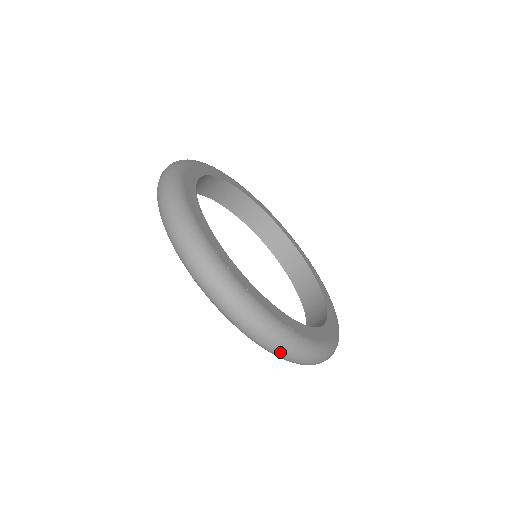
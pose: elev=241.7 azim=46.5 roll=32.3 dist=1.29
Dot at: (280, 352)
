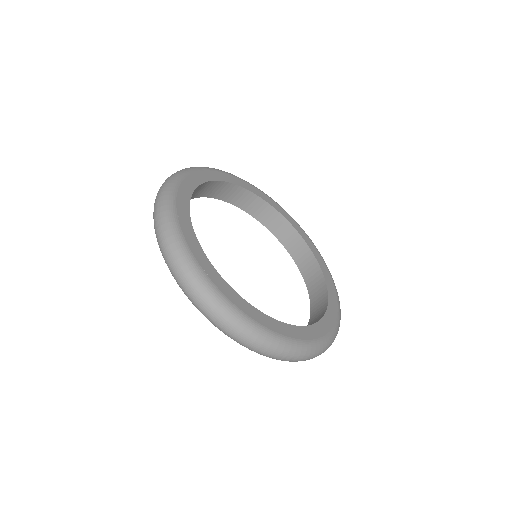
Dot at: (209, 315)
